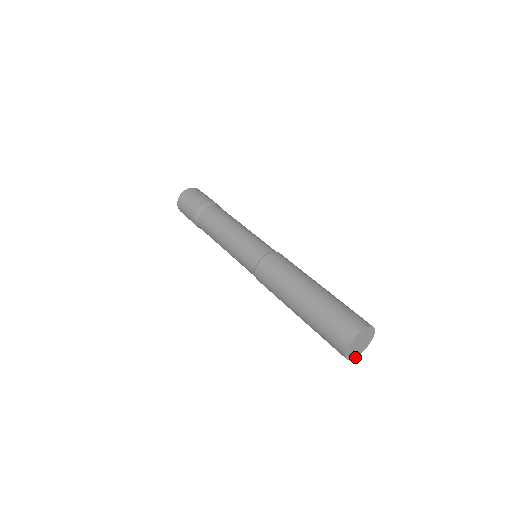
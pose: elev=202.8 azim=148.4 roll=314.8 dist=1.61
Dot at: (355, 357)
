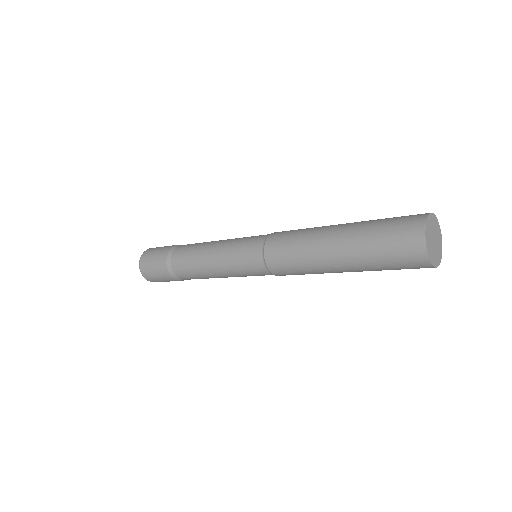
Dot at: (438, 264)
